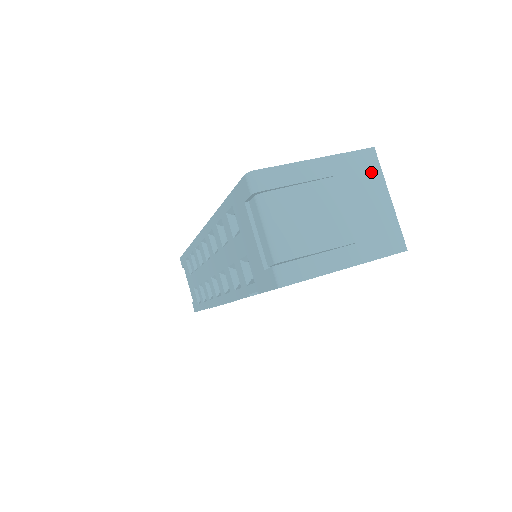
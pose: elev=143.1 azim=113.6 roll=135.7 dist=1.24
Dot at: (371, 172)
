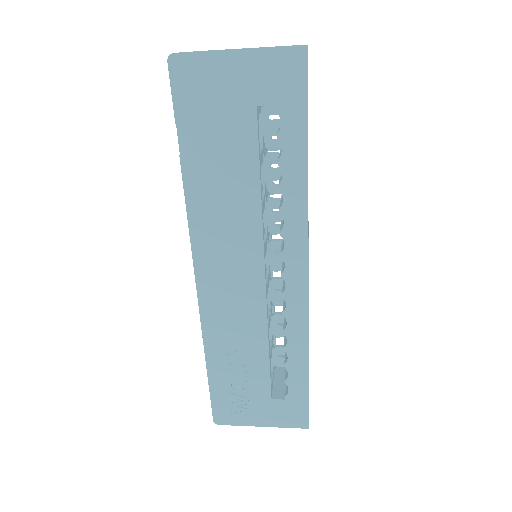
Dot at: occluded
